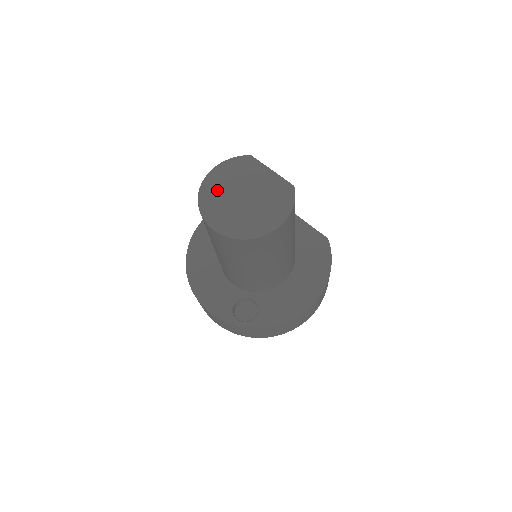
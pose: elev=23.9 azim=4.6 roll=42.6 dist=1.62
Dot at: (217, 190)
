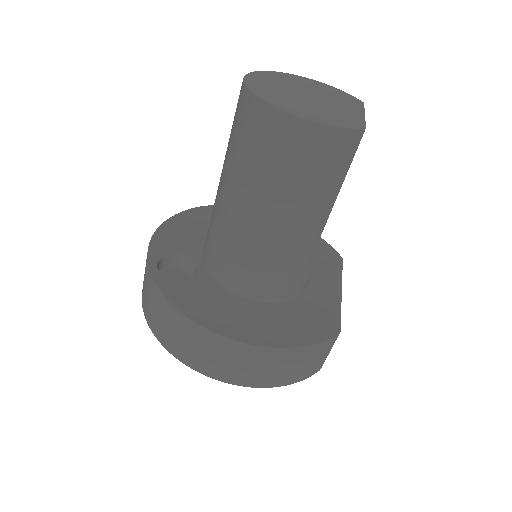
Dot at: (296, 81)
